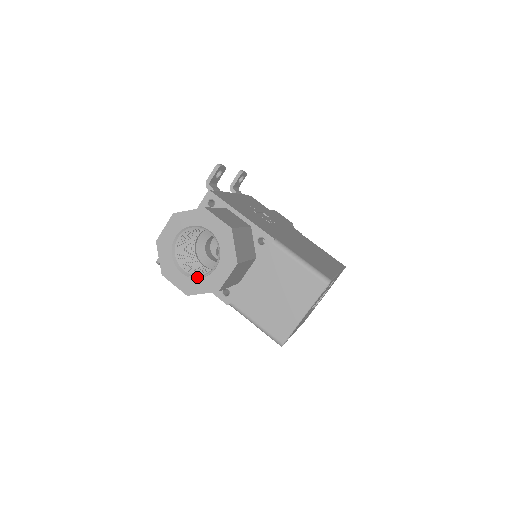
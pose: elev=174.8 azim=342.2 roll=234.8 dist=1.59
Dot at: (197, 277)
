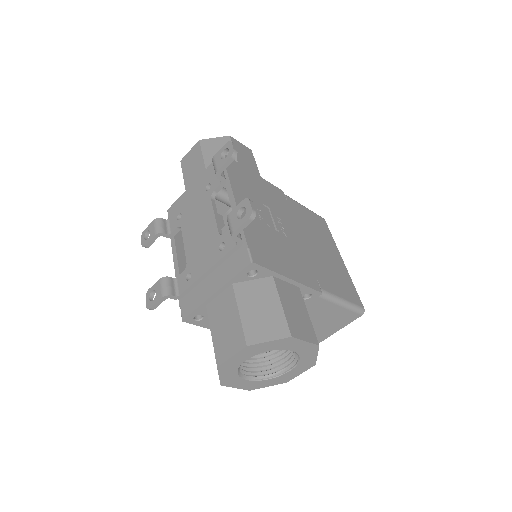
Dot at: (265, 378)
